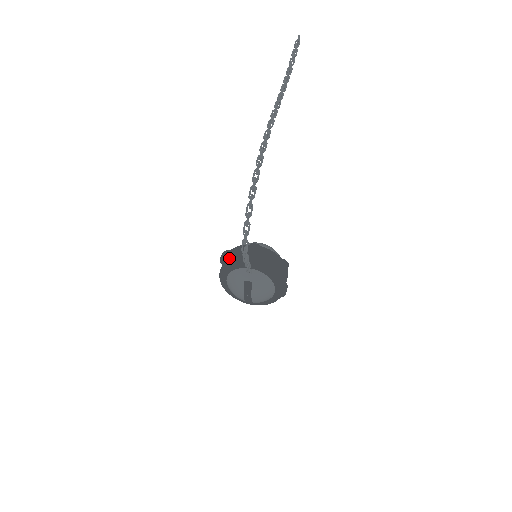
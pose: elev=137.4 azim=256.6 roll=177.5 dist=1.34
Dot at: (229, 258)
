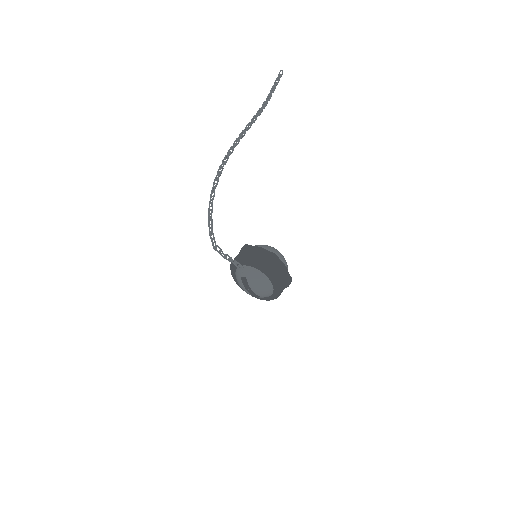
Dot at: occluded
